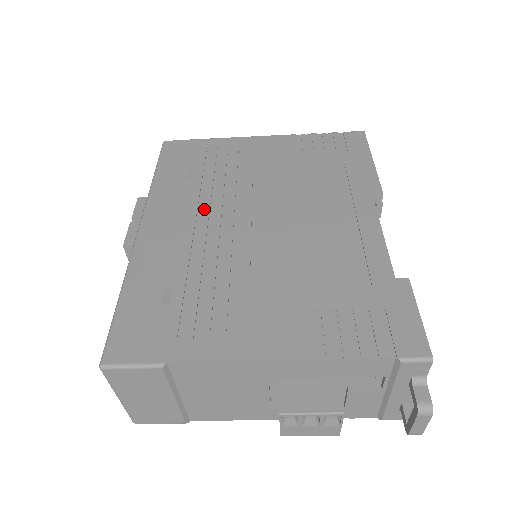
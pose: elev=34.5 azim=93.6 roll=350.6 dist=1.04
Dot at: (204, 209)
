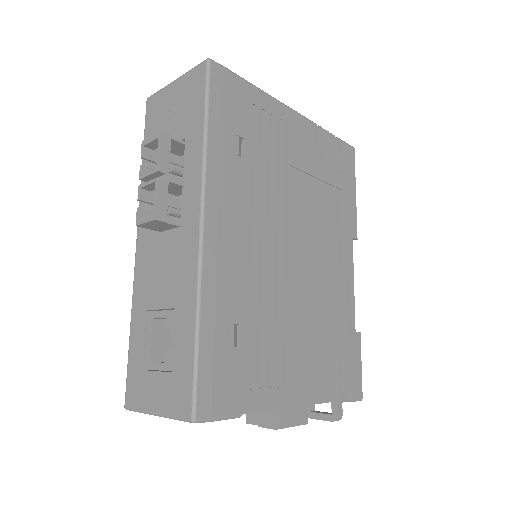
Dot at: (256, 217)
